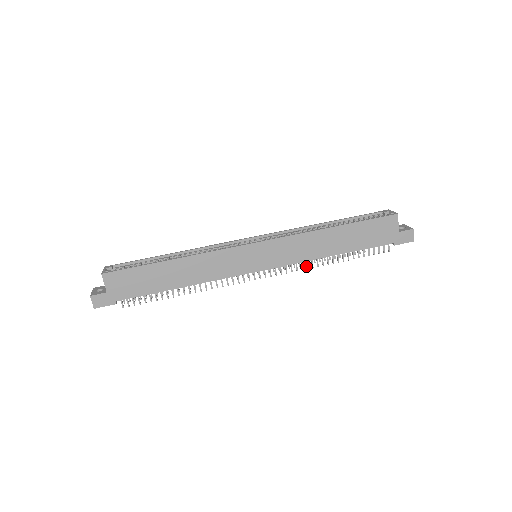
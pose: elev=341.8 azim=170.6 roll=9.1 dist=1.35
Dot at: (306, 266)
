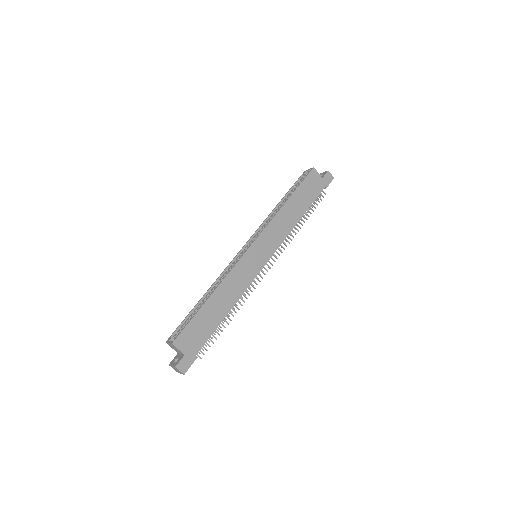
Dot at: occluded
